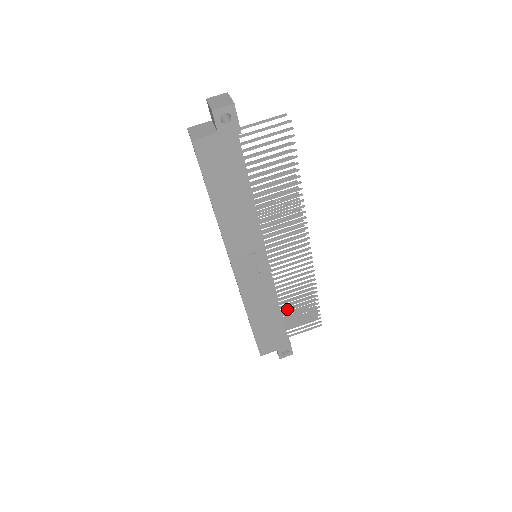
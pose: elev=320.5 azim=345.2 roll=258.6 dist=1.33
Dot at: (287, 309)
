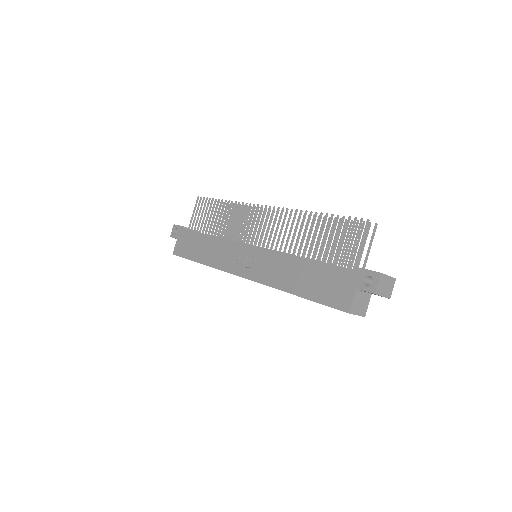
Dot at: (315, 252)
